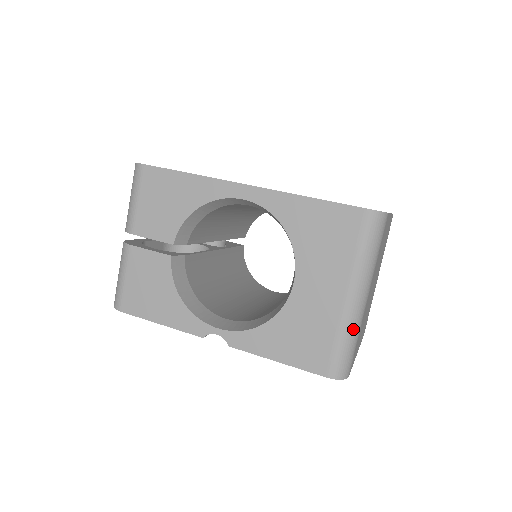
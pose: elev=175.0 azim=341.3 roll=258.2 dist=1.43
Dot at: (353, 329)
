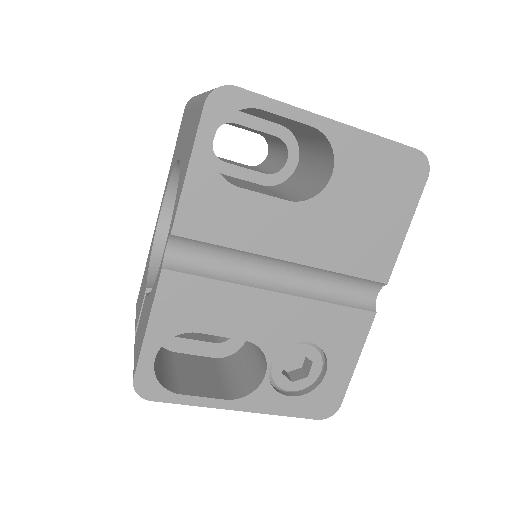
Dot at: occluded
